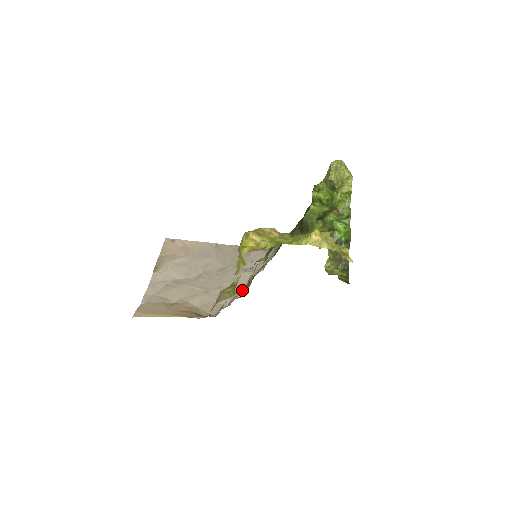
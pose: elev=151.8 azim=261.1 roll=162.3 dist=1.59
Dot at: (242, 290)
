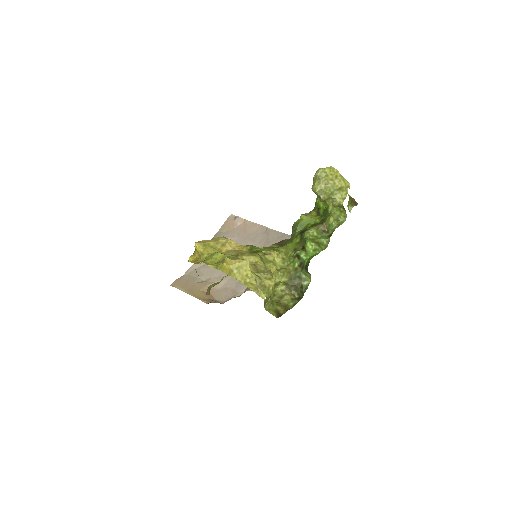
Dot at: occluded
